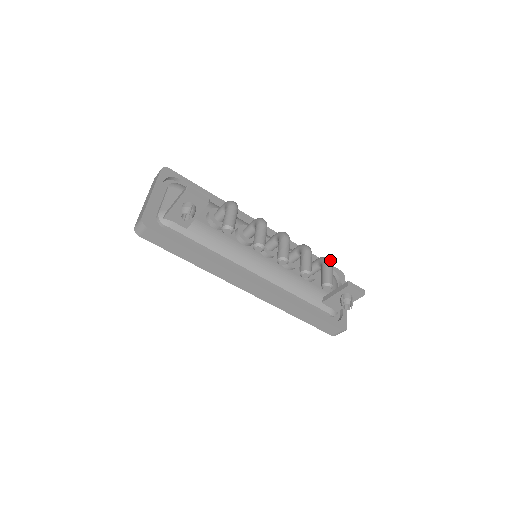
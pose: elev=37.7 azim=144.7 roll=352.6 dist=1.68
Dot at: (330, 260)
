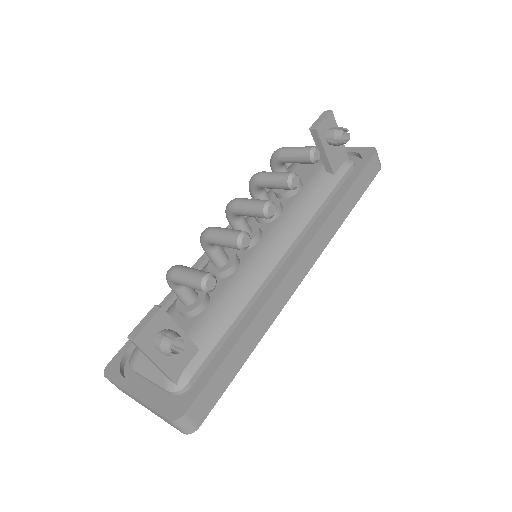
Dot at: (276, 150)
